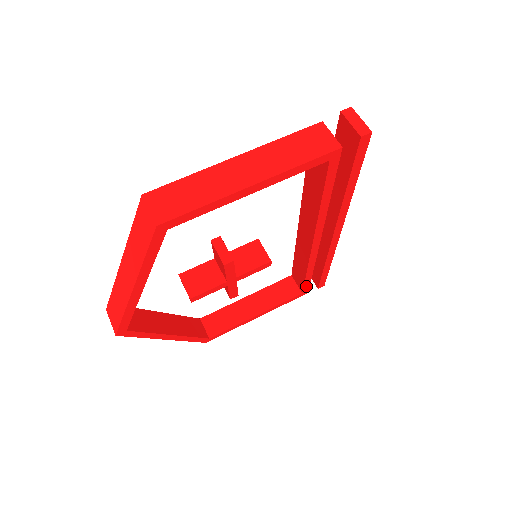
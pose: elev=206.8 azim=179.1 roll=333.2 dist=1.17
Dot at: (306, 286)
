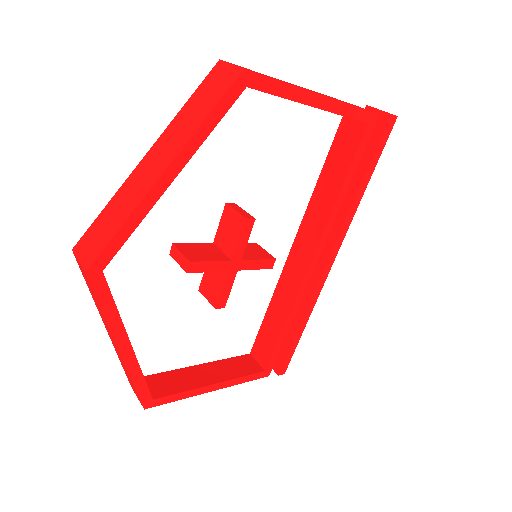
Dot at: (273, 357)
